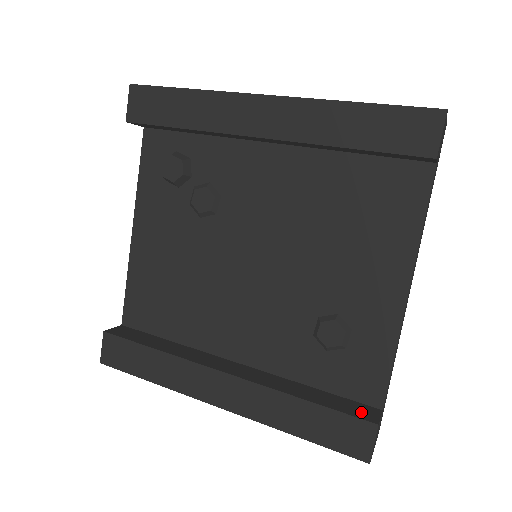
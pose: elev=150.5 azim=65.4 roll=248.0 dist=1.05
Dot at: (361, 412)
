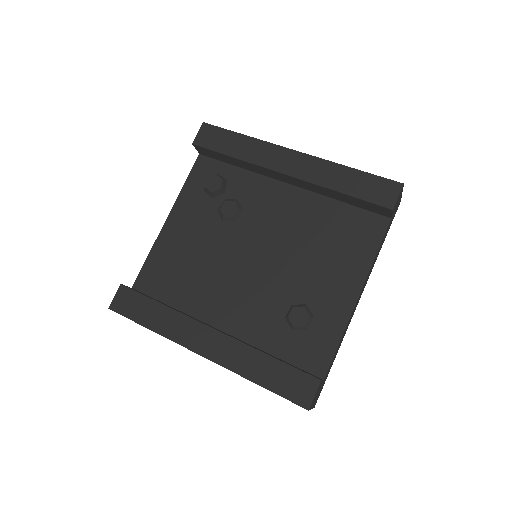
Dot at: occluded
